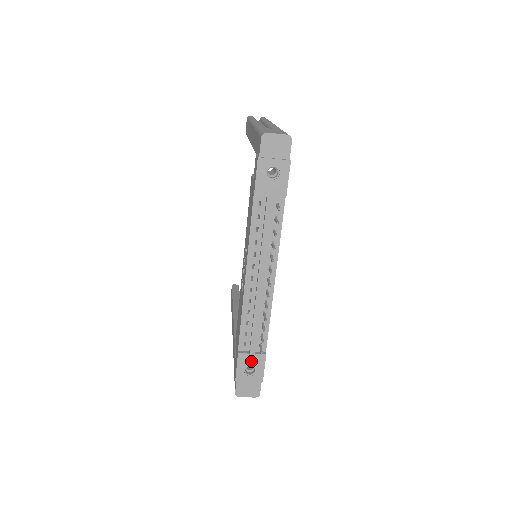
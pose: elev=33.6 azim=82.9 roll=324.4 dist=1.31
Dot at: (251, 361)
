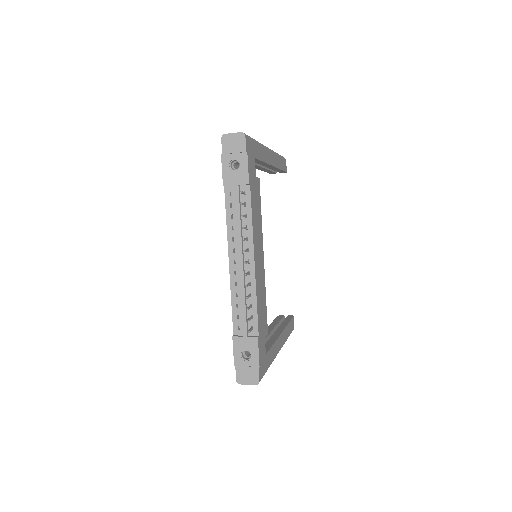
Dot at: (245, 344)
